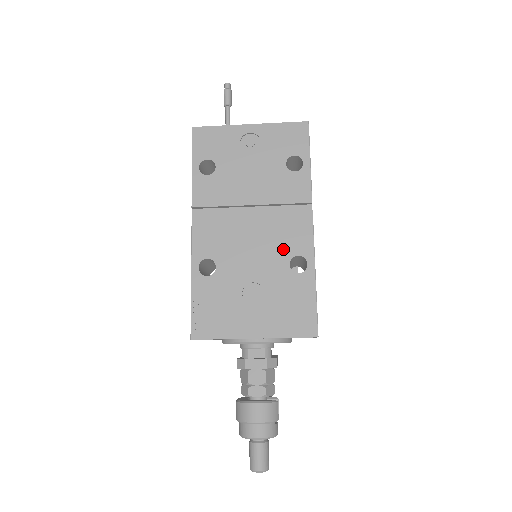
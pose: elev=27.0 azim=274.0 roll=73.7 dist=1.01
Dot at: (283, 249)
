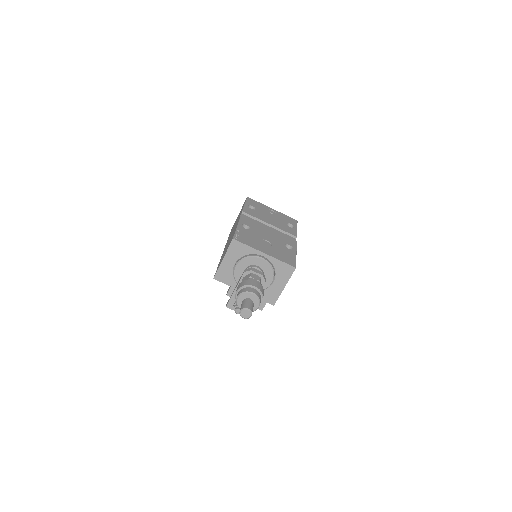
Dot at: (283, 240)
